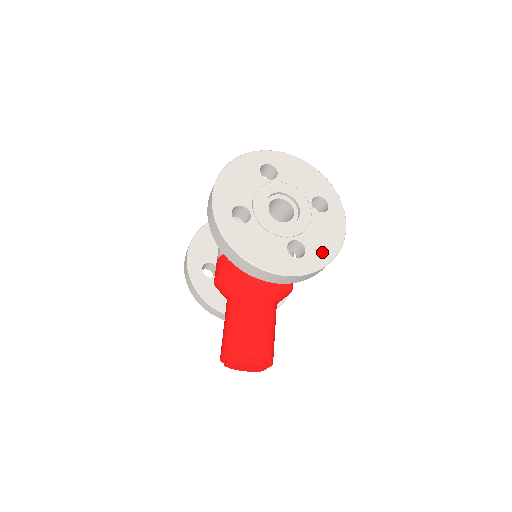
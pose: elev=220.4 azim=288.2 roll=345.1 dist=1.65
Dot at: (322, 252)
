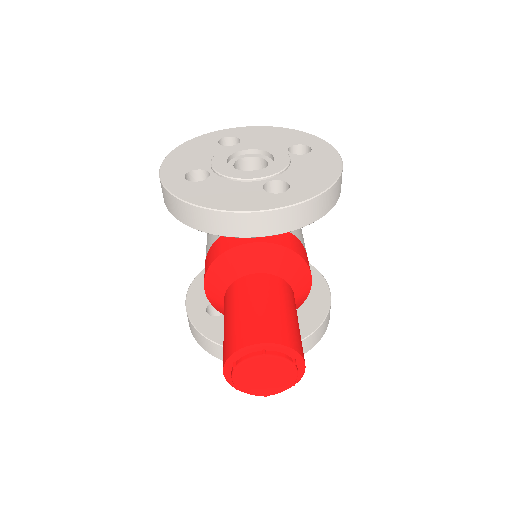
Dot at: (314, 182)
